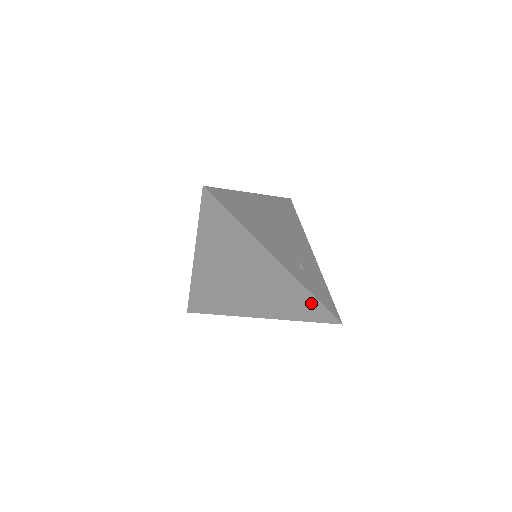
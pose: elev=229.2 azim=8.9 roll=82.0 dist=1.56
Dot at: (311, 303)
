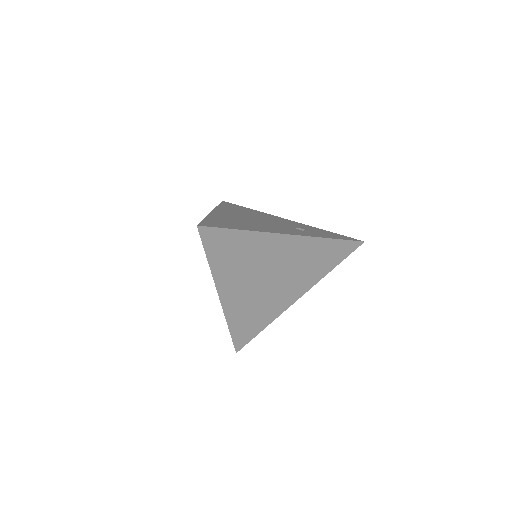
Dot at: (334, 247)
